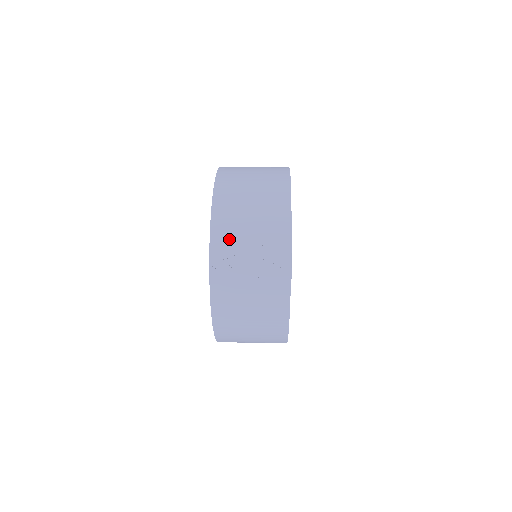
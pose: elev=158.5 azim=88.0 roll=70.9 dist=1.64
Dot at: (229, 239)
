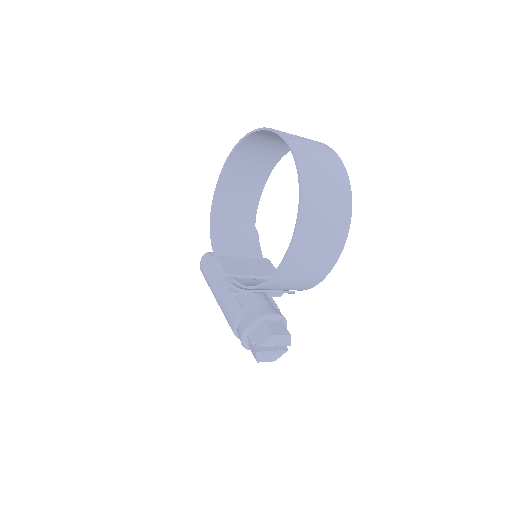
Dot at: occluded
